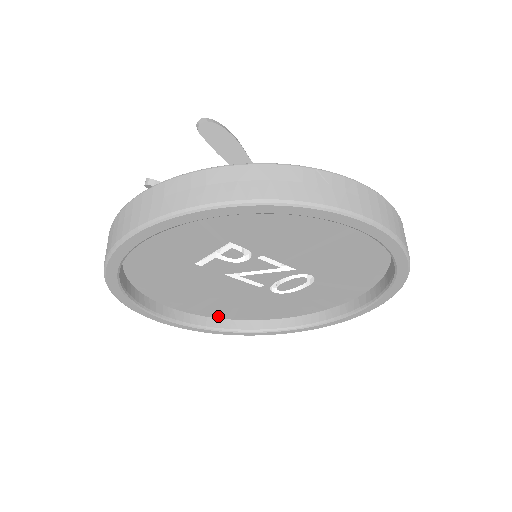
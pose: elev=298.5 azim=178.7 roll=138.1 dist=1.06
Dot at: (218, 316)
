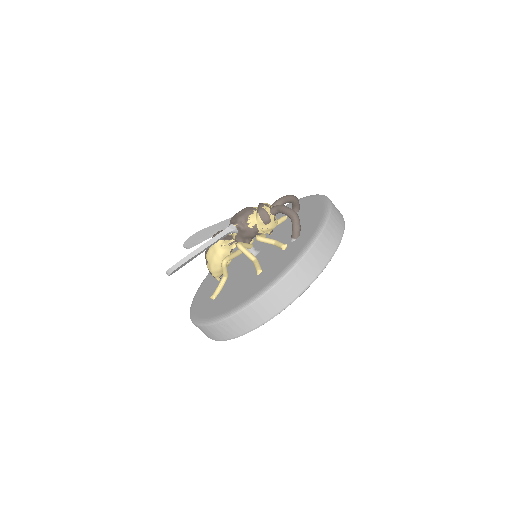
Dot at: occluded
